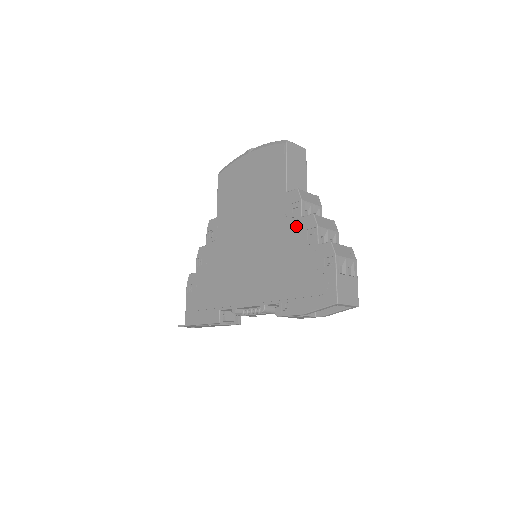
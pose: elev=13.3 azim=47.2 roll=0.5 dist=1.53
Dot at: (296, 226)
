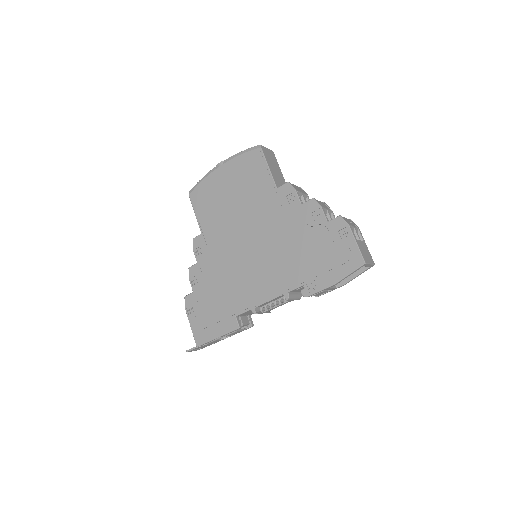
Dot at: (298, 214)
